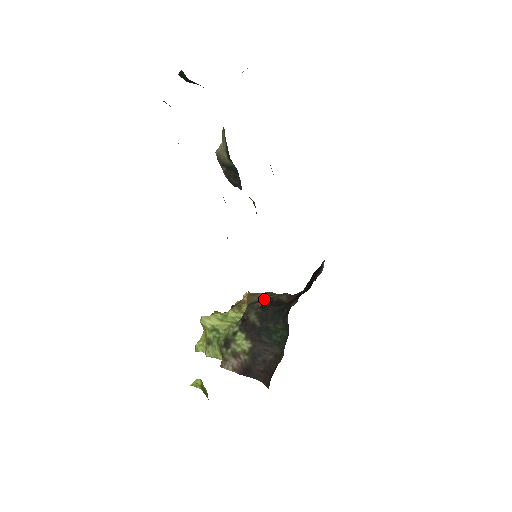
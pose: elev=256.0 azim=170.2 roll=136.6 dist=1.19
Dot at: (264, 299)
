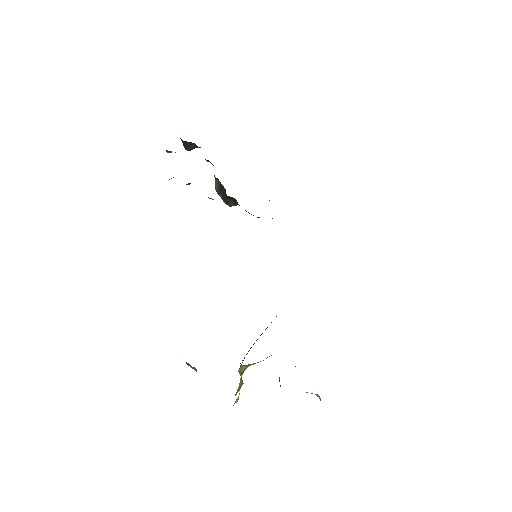
Dot at: occluded
